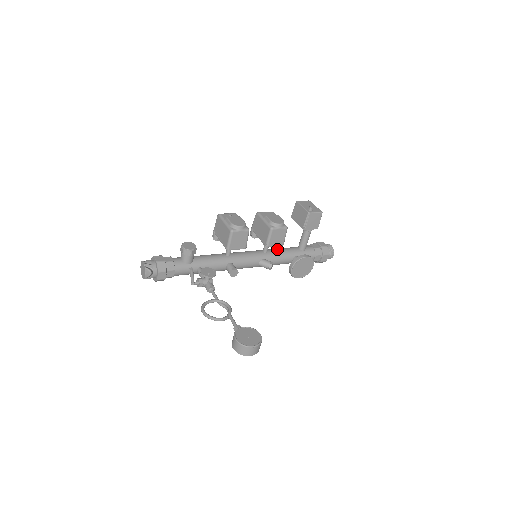
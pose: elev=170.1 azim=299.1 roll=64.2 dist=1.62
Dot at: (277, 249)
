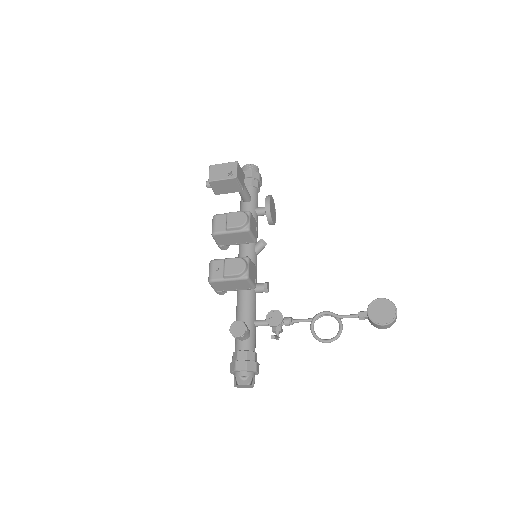
Dot at: occluded
